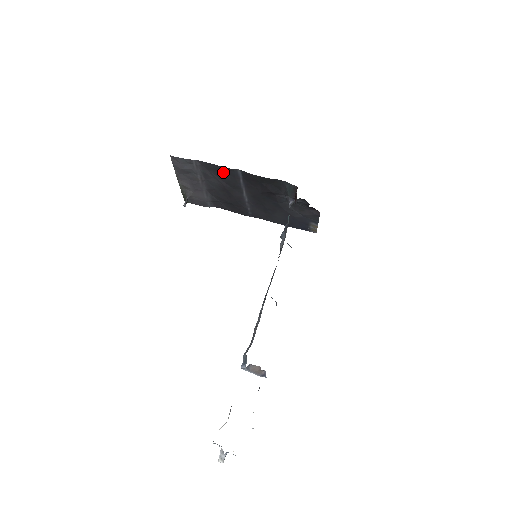
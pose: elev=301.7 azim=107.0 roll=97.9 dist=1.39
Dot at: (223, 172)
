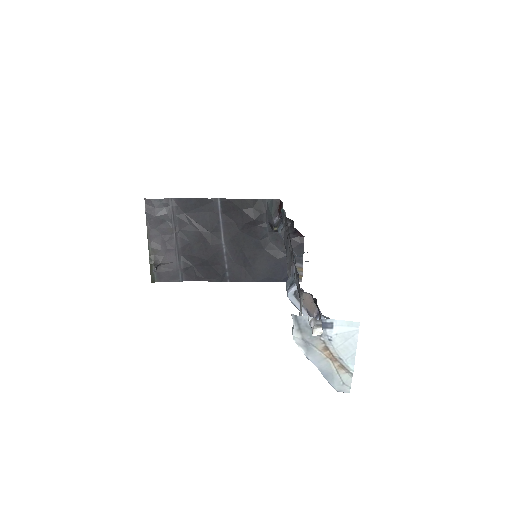
Dot at: (201, 209)
